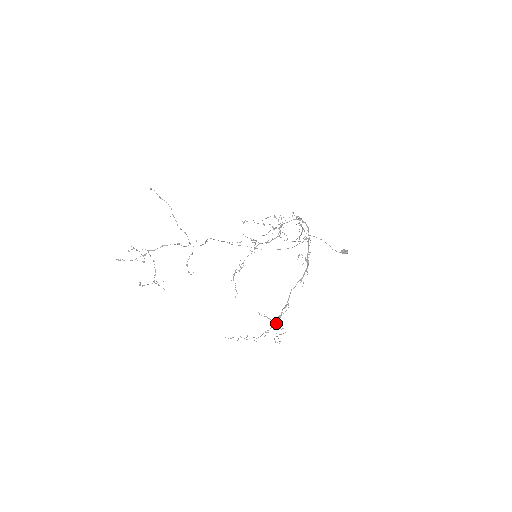
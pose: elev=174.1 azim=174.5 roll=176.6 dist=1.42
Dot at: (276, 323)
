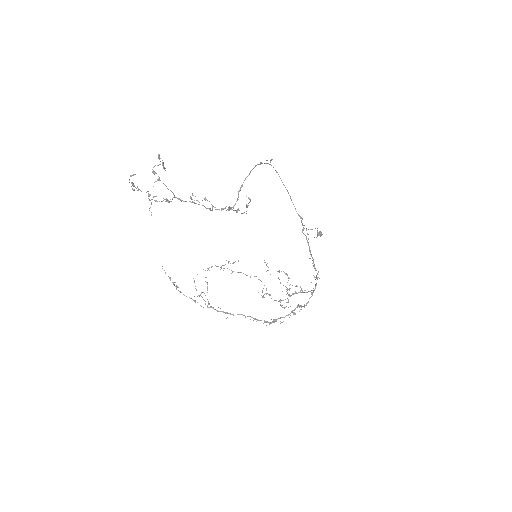
Dot at: occluded
